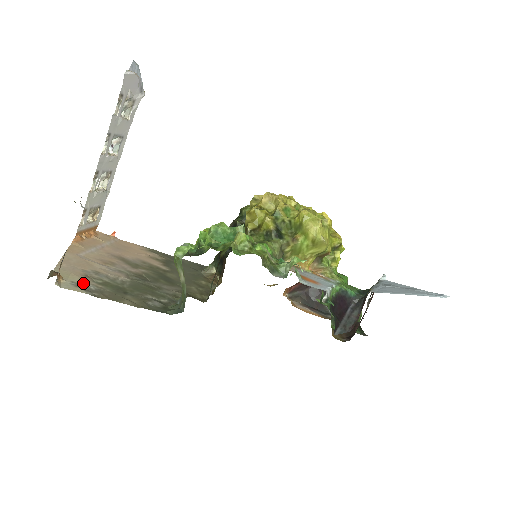
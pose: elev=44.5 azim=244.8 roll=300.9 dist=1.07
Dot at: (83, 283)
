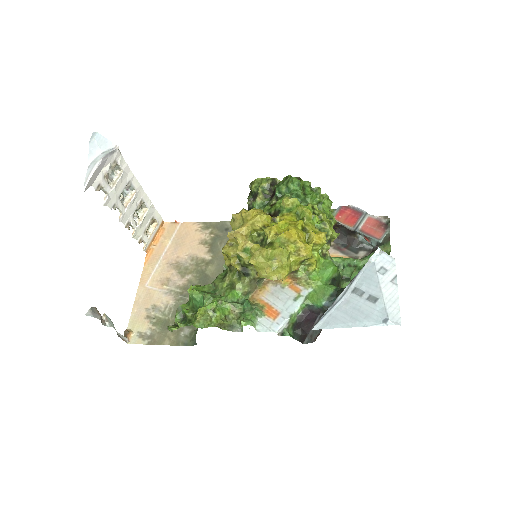
Dot at: (144, 330)
